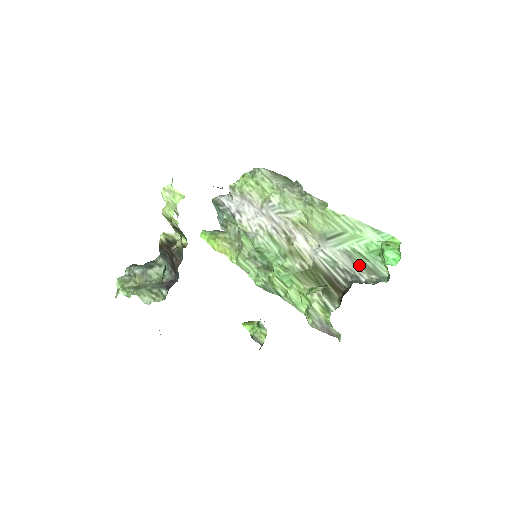
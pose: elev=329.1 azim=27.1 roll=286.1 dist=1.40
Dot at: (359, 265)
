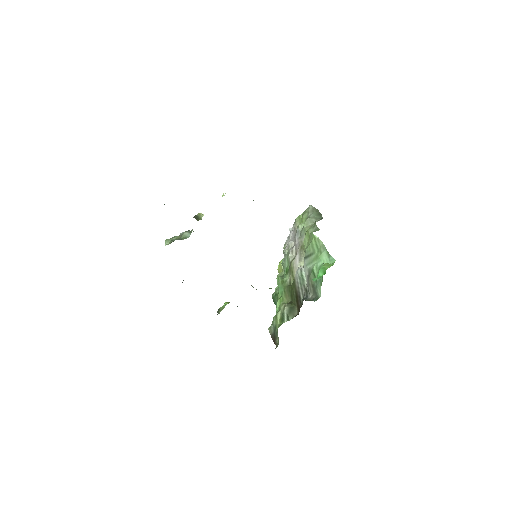
Dot at: (311, 284)
